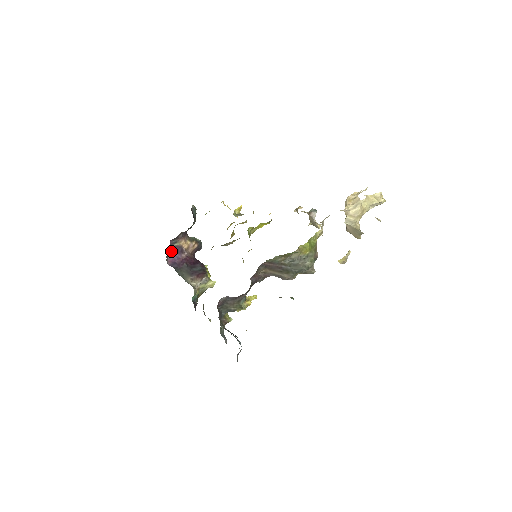
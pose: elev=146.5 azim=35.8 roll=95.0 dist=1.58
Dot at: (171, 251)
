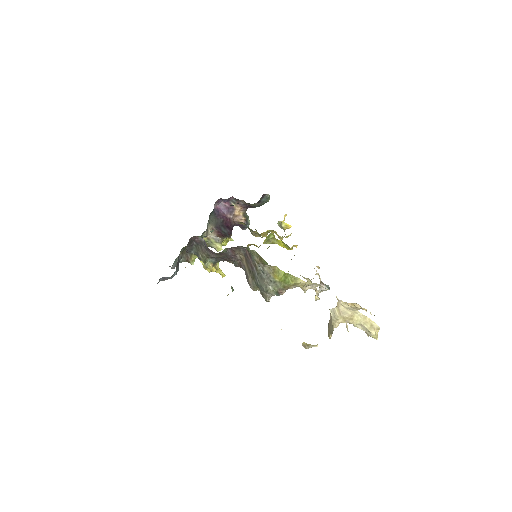
Dot at: (226, 203)
